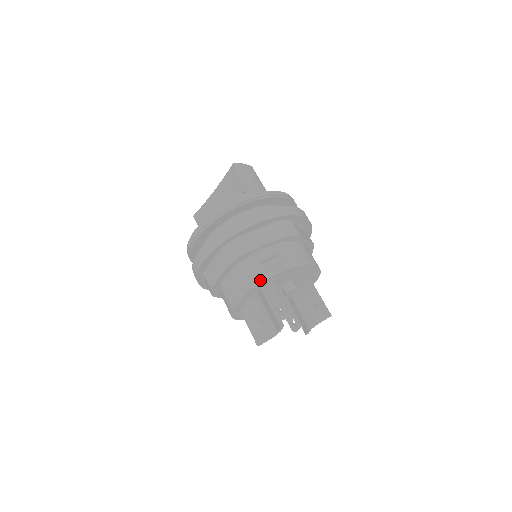
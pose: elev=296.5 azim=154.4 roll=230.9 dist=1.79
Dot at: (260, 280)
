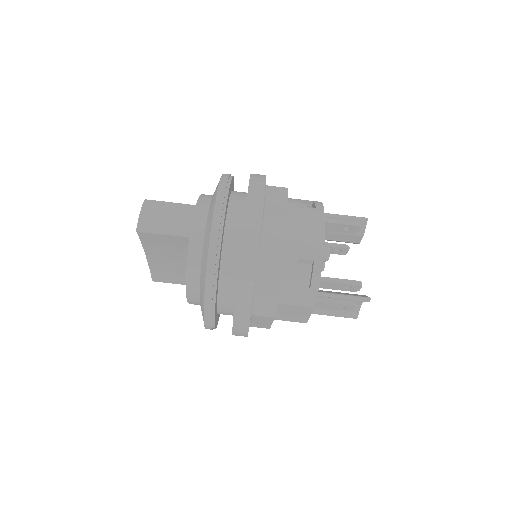
Dot at: (314, 298)
